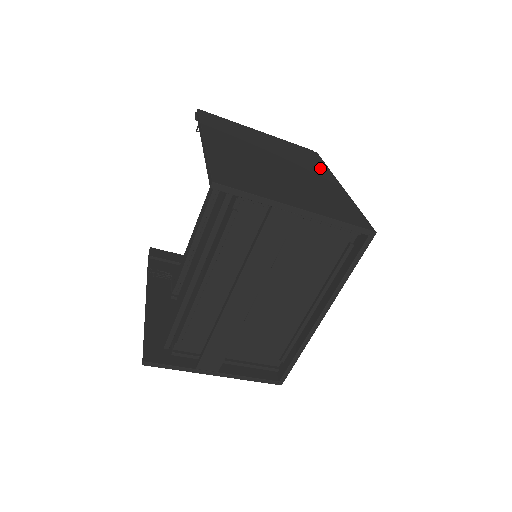
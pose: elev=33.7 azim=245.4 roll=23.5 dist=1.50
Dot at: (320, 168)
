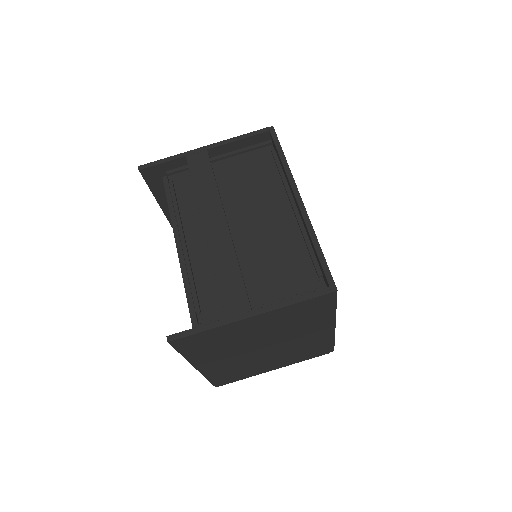
Dot at: occluded
